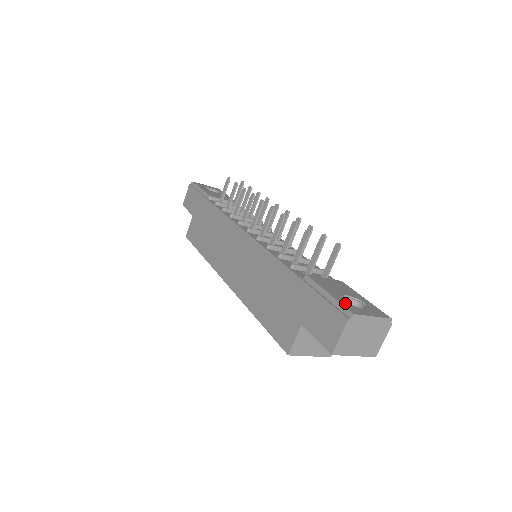
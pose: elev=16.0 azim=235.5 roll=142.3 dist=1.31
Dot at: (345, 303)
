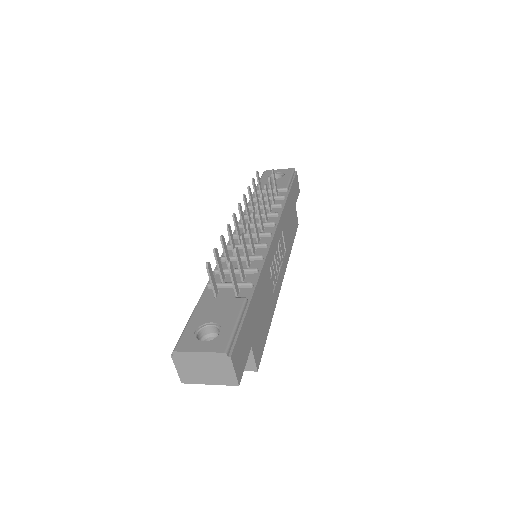
Dot at: (187, 336)
